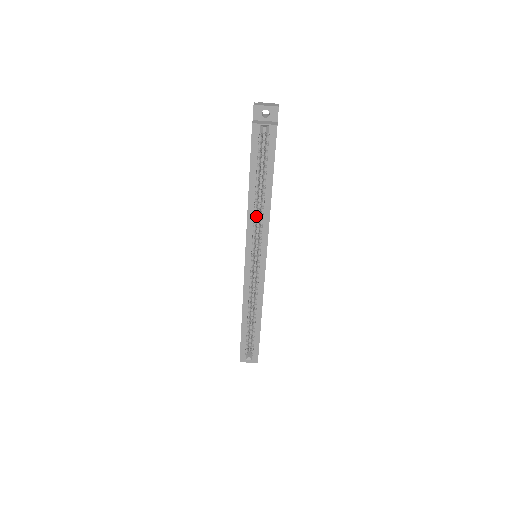
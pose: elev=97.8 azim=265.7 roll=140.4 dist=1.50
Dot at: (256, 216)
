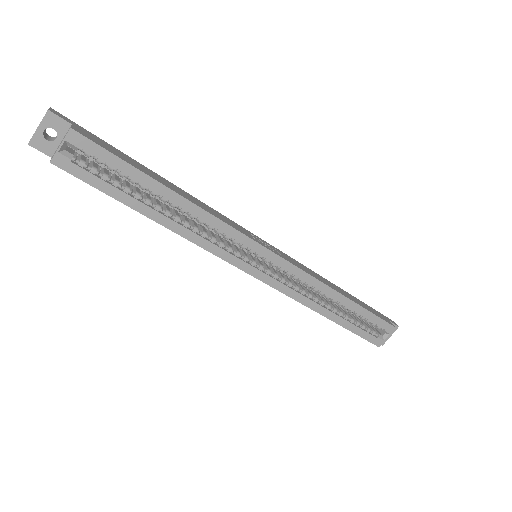
Dot at: (196, 229)
